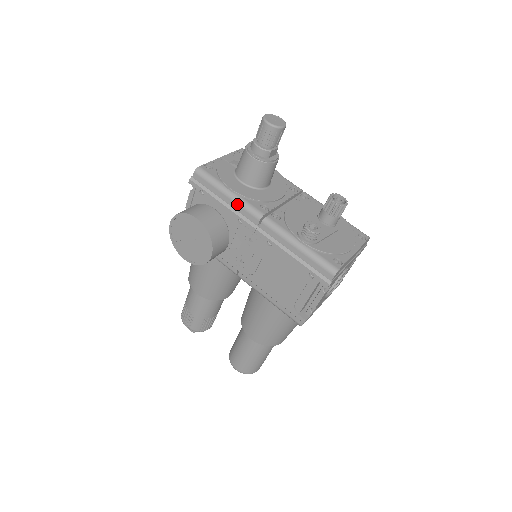
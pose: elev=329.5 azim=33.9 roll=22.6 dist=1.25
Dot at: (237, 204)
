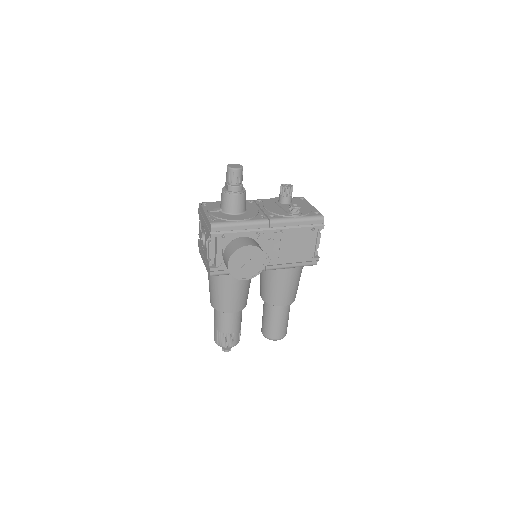
Dot at: (250, 225)
